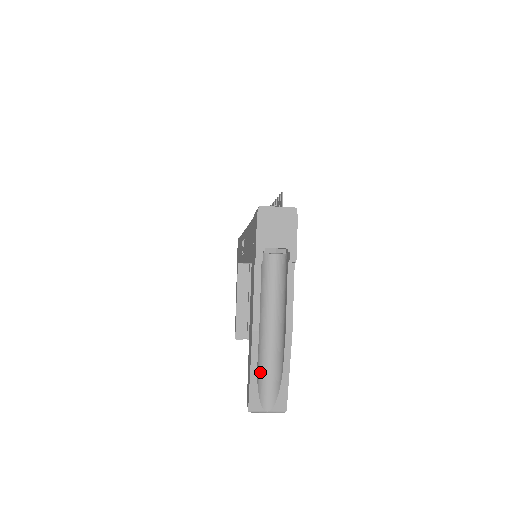
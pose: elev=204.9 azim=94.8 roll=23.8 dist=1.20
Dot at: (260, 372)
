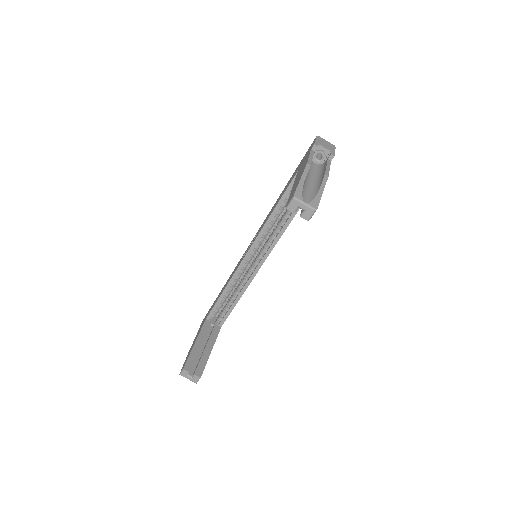
Dot at: (304, 187)
